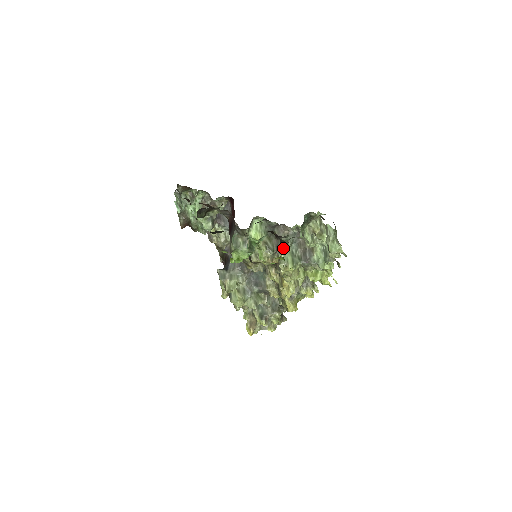
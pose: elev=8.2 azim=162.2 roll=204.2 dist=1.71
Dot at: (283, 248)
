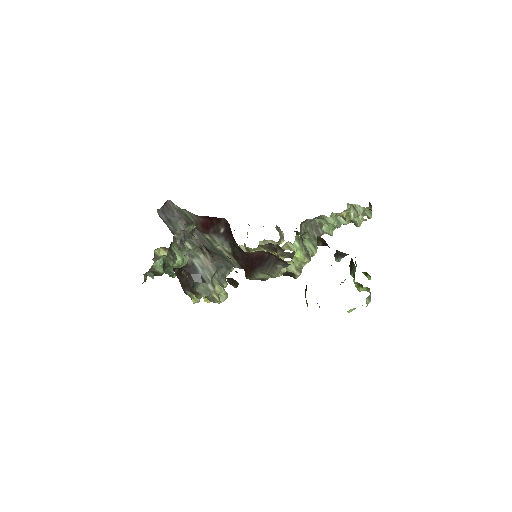
Dot at: (343, 257)
